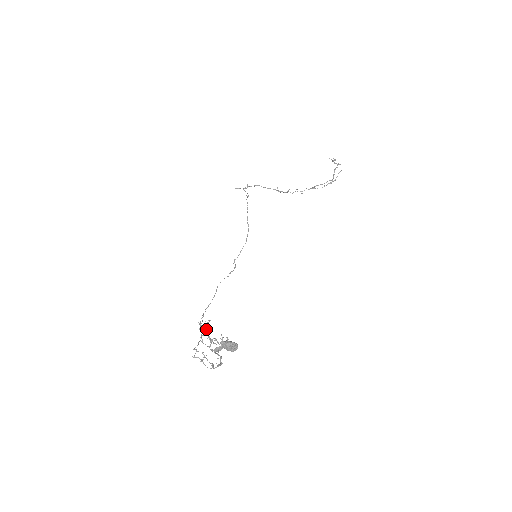
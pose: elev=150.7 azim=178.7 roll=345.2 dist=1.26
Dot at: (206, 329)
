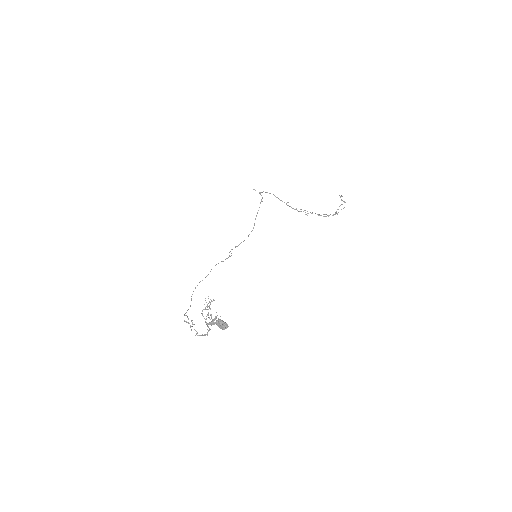
Dot at: (209, 305)
